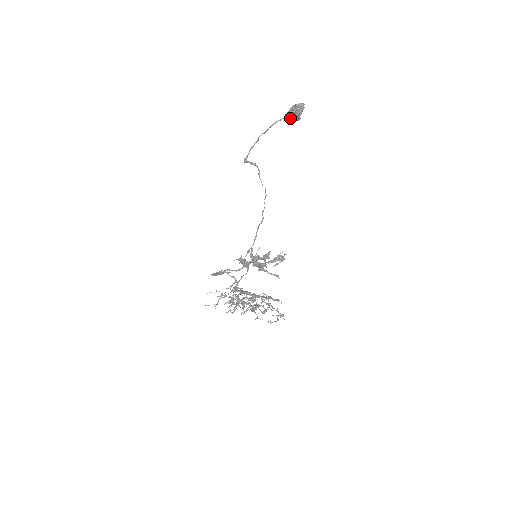
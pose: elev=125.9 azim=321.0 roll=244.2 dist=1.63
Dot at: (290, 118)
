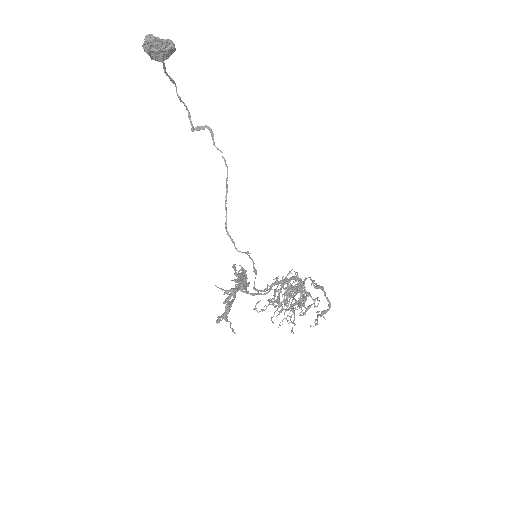
Dot at: (162, 60)
